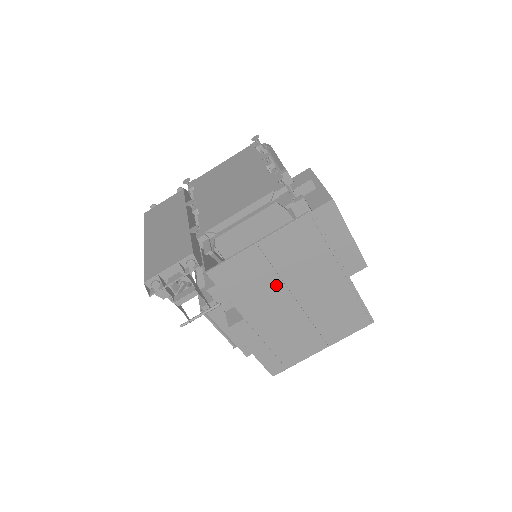
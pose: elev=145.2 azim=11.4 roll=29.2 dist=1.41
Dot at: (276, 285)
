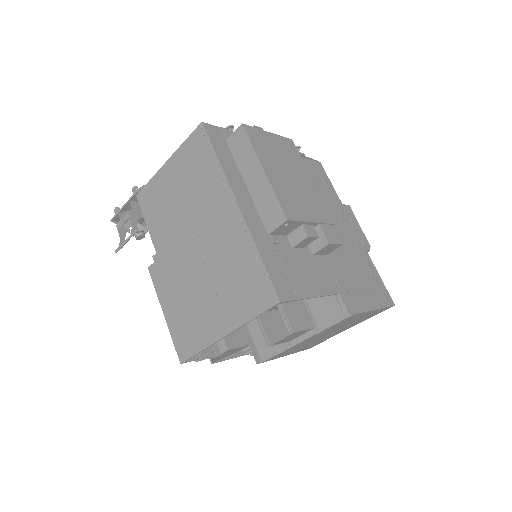
Dot at: (180, 217)
